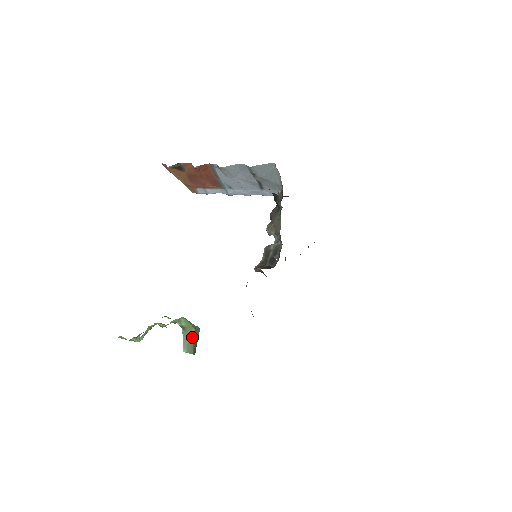
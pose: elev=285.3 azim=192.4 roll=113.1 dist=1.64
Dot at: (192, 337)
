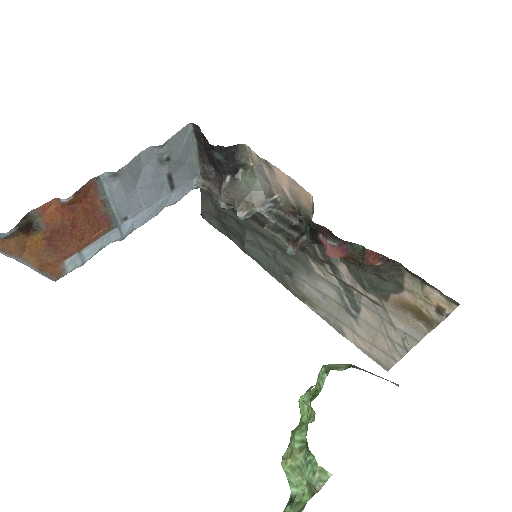
Dot at: occluded
